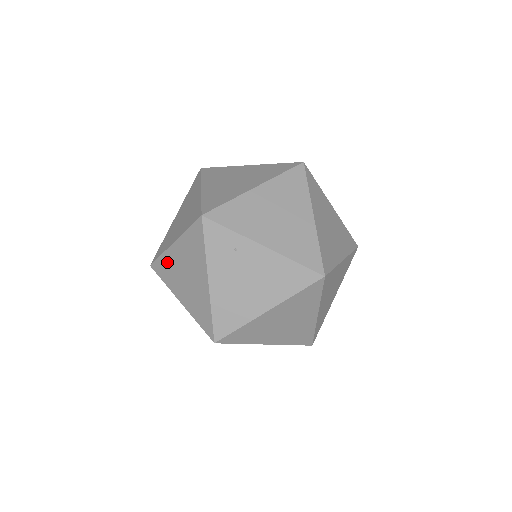
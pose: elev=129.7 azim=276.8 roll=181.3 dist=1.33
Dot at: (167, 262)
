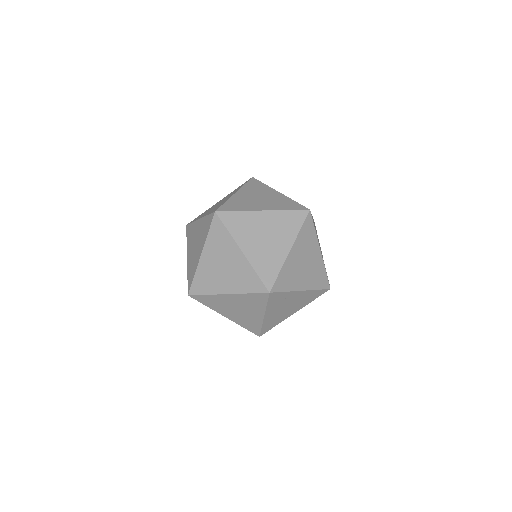
Dot at: (215, 300)
